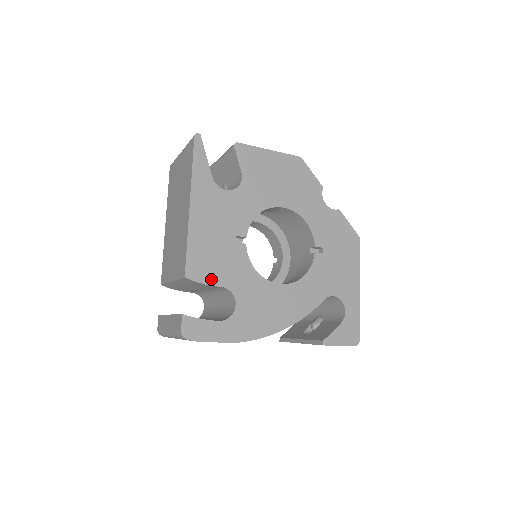
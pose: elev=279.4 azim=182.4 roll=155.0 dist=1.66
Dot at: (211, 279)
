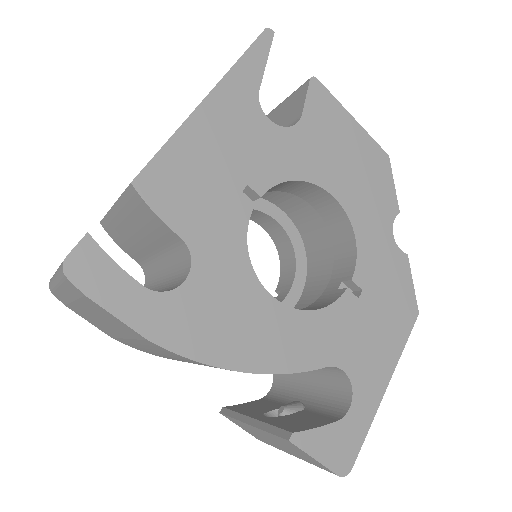
Dot at: (171, 215)
